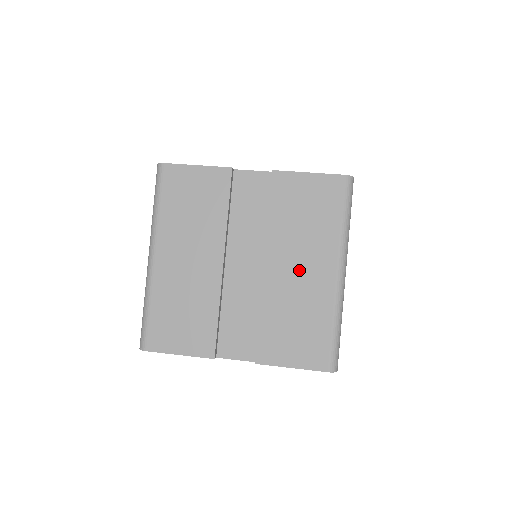
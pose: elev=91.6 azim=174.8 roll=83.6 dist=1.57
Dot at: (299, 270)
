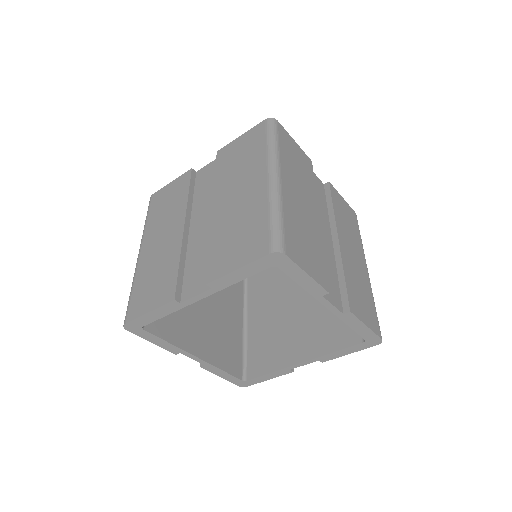
Dot at: (238, 194)
